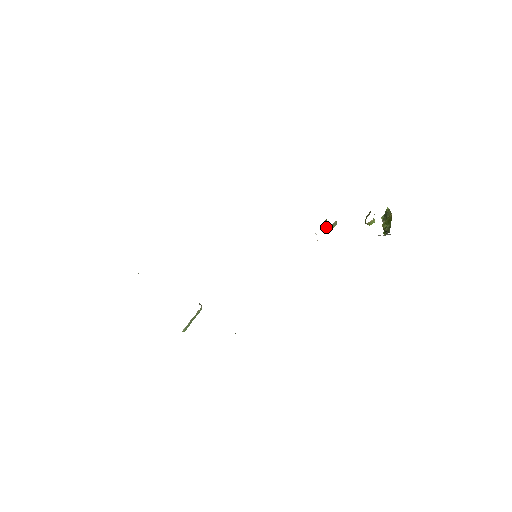
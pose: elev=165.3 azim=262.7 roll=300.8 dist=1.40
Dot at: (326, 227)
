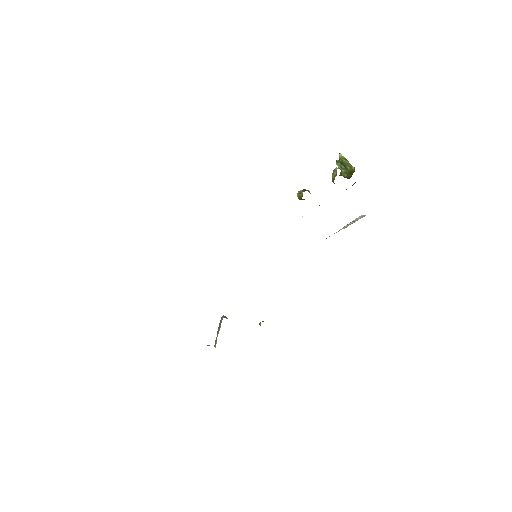
Dot at: occluded
